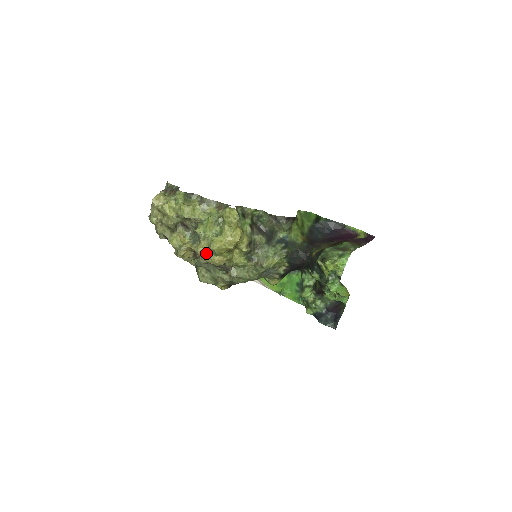
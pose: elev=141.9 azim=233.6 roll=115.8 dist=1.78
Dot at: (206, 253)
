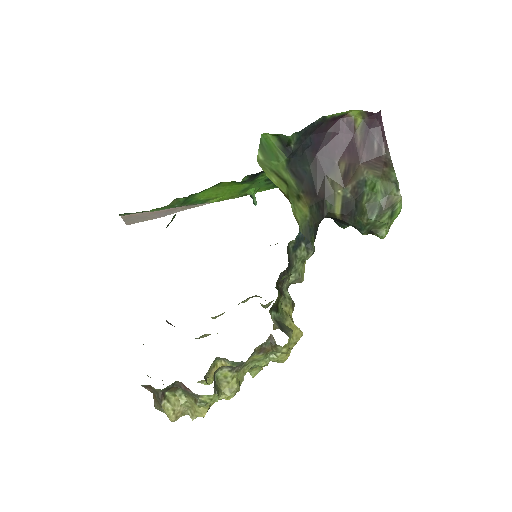
Dot at: occluded
